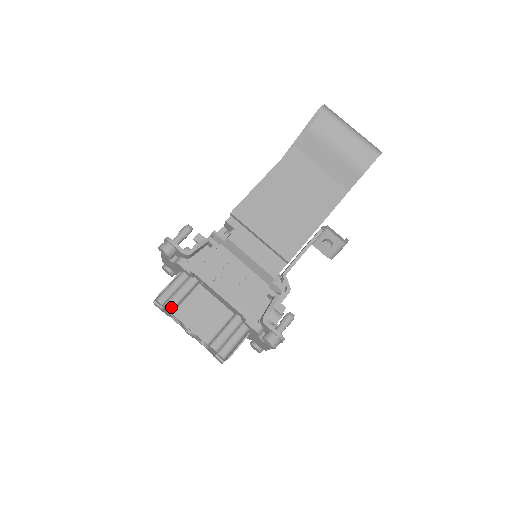
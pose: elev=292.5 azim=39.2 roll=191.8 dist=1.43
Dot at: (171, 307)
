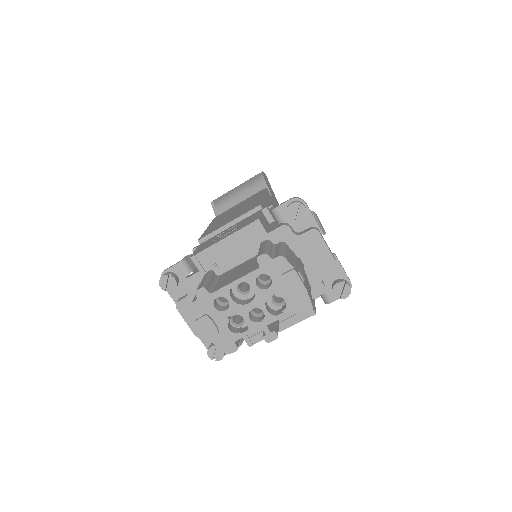
Dot at: (202, 286)
